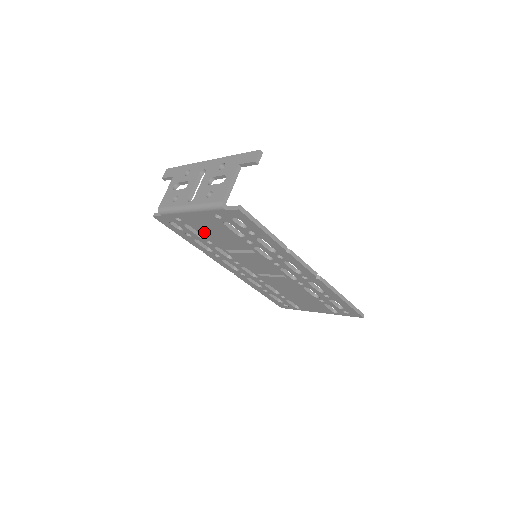
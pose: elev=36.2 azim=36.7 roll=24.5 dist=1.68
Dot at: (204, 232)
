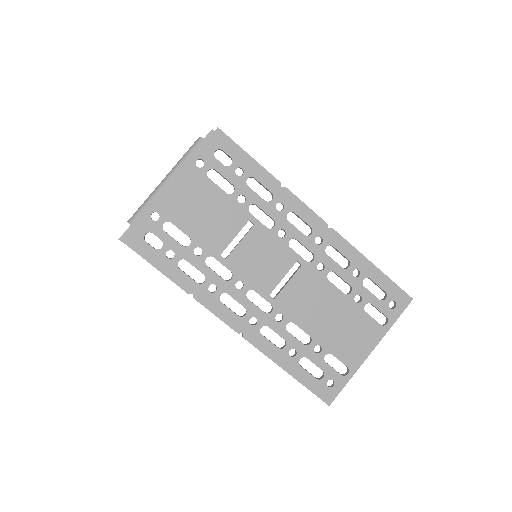
Dot at: (189, 224)
